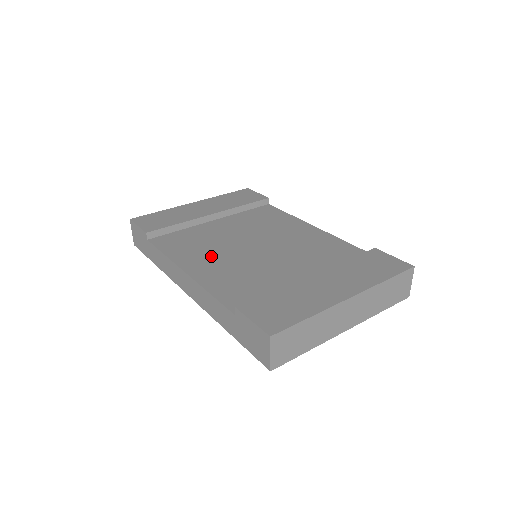
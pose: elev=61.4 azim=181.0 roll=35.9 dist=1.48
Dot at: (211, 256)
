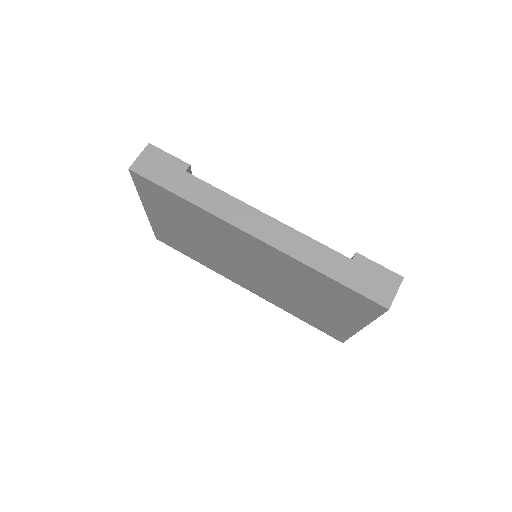
Dot at: occluded
